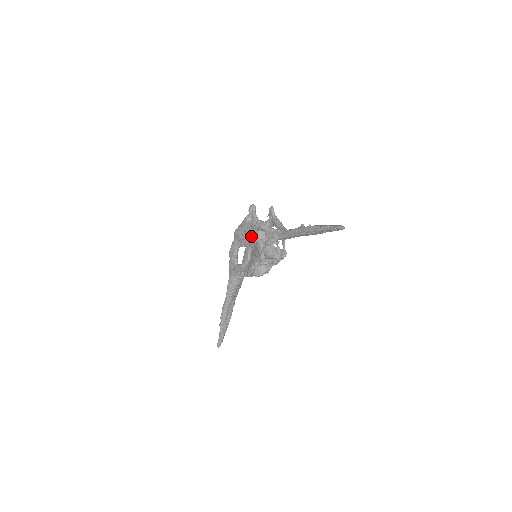
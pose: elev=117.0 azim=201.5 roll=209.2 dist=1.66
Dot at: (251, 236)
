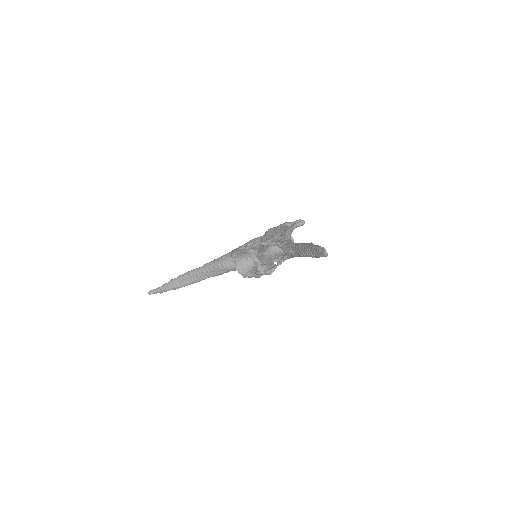
Dot at: (273, 237)
